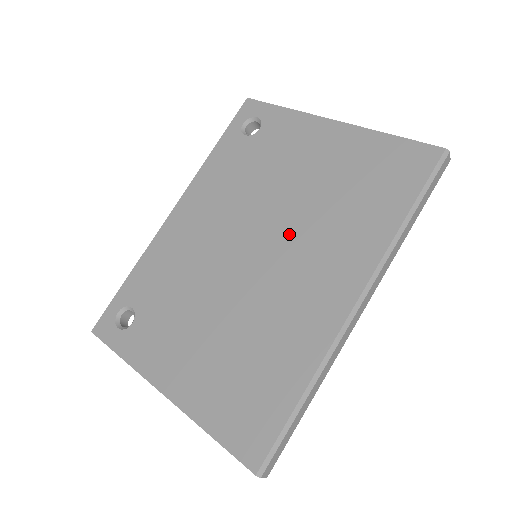
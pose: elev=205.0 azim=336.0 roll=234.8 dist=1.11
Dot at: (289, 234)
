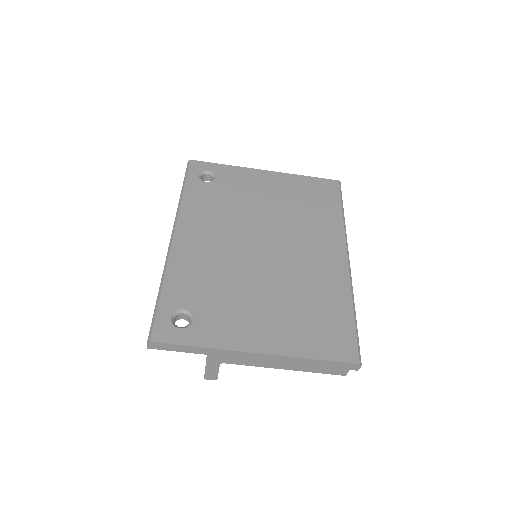
Dot at: (283, 232)
